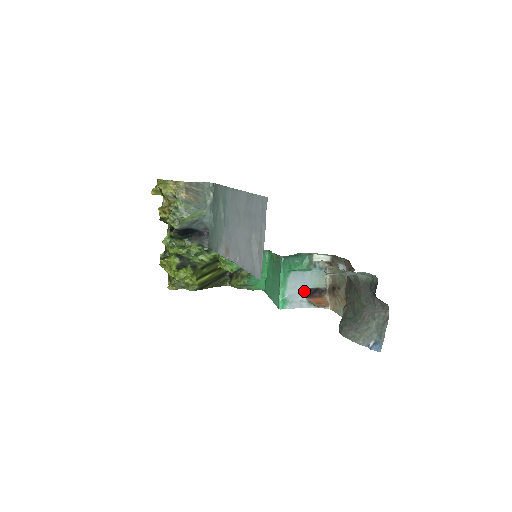
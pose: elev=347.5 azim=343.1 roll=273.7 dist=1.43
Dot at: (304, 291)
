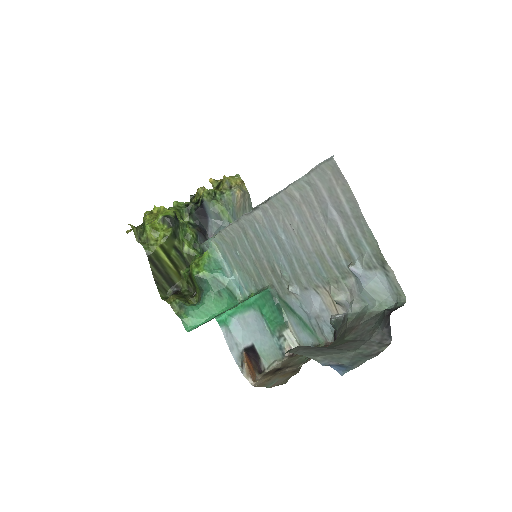
Dot at: (248, 341)
